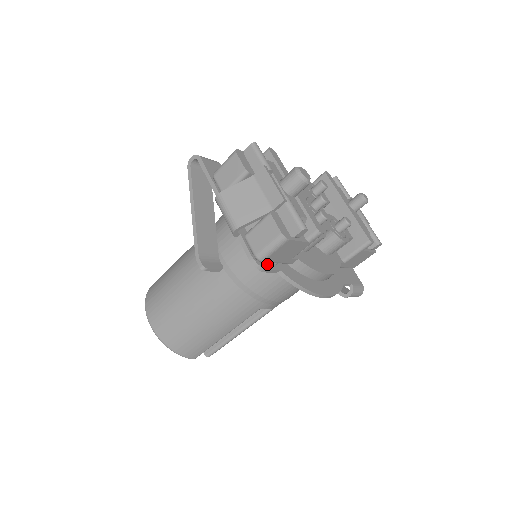
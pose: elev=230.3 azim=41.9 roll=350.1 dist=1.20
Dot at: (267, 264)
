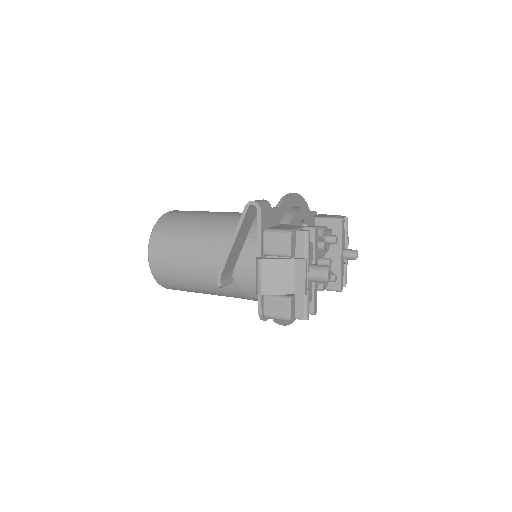
Dot at: occluded
